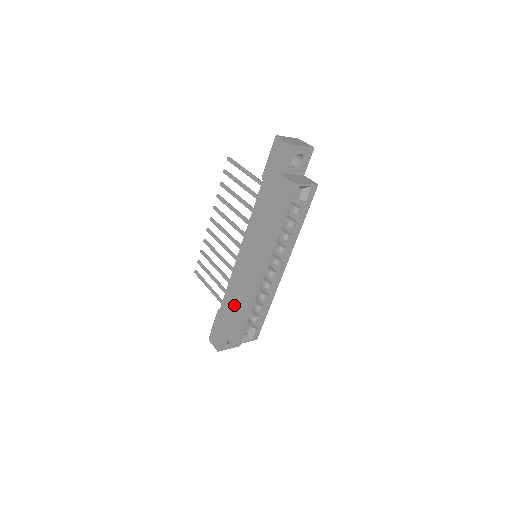
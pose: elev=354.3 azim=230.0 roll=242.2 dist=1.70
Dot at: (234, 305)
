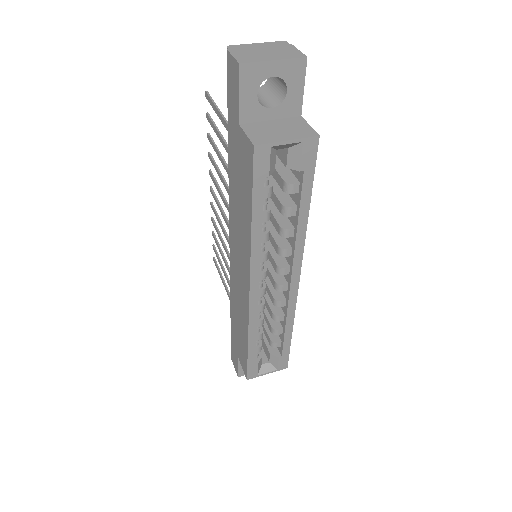
Dot at: (238, 326)
